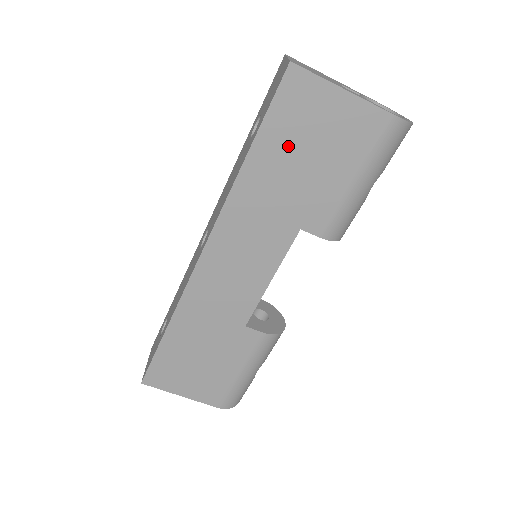
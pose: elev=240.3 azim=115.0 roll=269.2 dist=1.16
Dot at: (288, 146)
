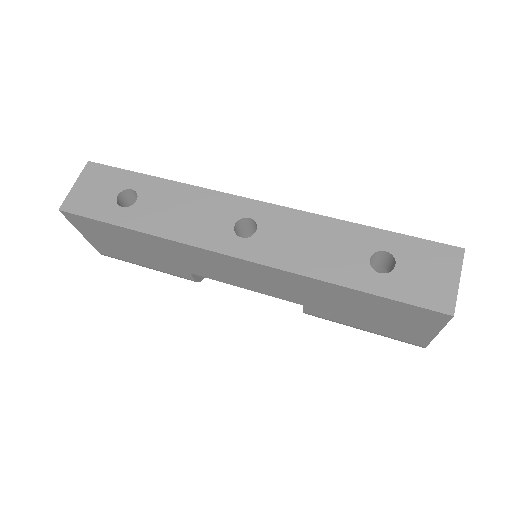
Dot at: (373, 307)
